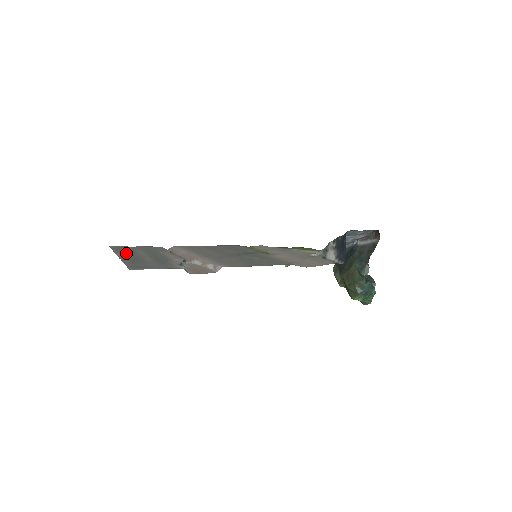
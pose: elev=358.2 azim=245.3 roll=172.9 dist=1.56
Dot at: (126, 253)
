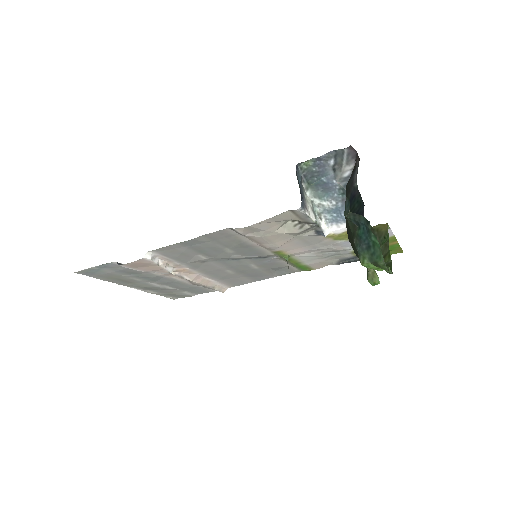
Dot at: (149, 288)
